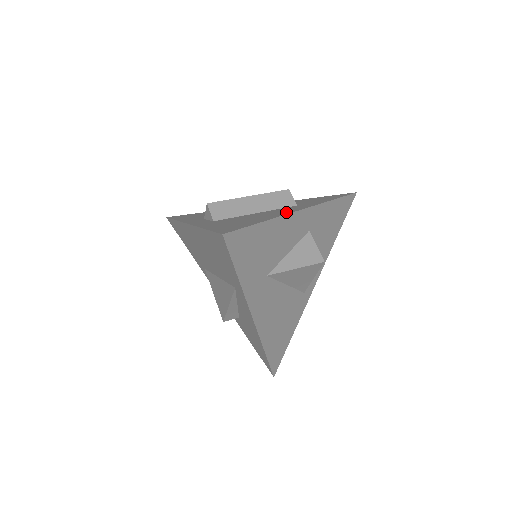
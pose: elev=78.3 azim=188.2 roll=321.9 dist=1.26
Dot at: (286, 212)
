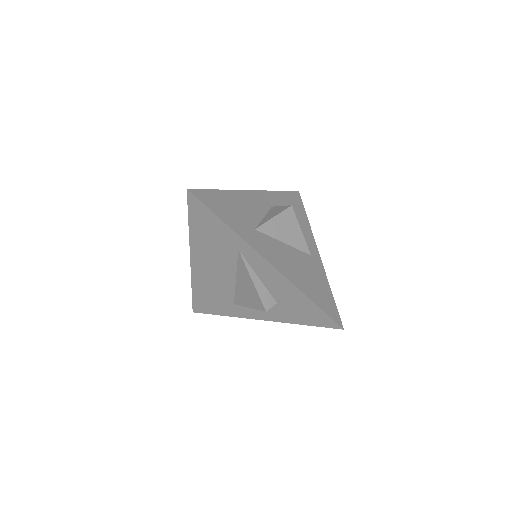
Dot at: occluded
